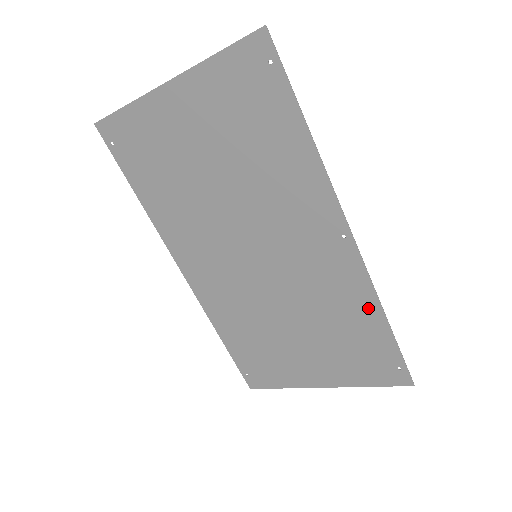
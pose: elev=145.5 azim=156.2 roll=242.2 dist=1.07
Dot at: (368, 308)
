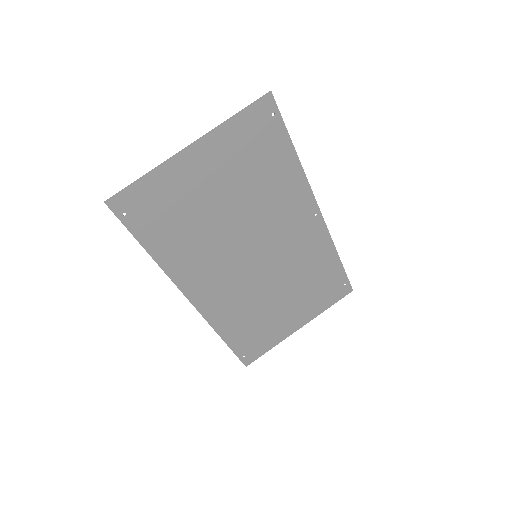
Dot at: (329, 255)
